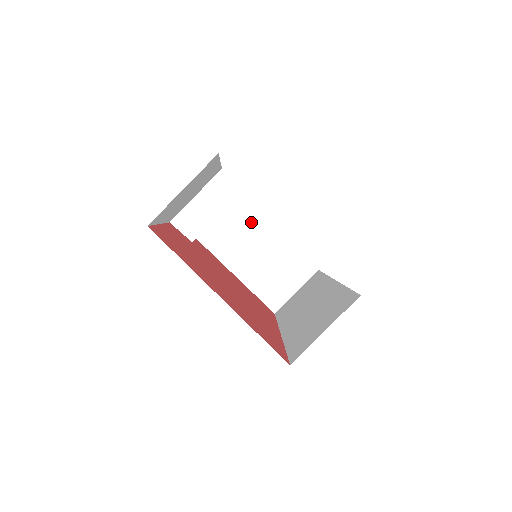
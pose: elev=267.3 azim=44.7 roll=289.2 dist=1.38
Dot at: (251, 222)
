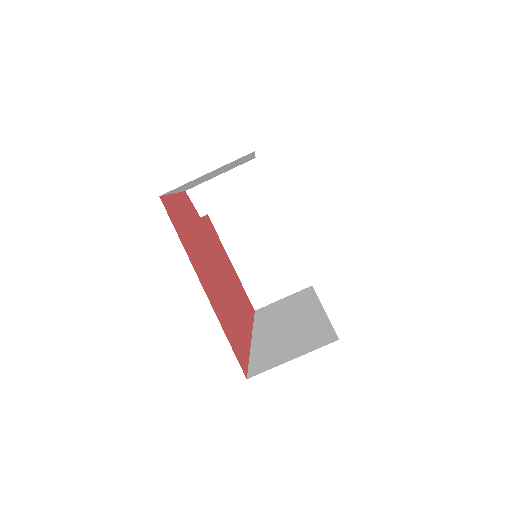
Dot at: (265, 216)
